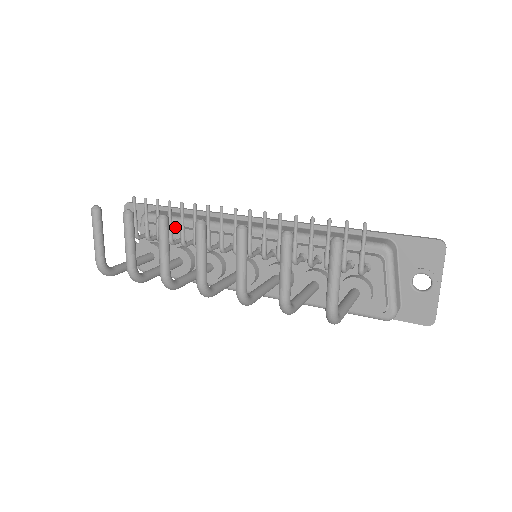
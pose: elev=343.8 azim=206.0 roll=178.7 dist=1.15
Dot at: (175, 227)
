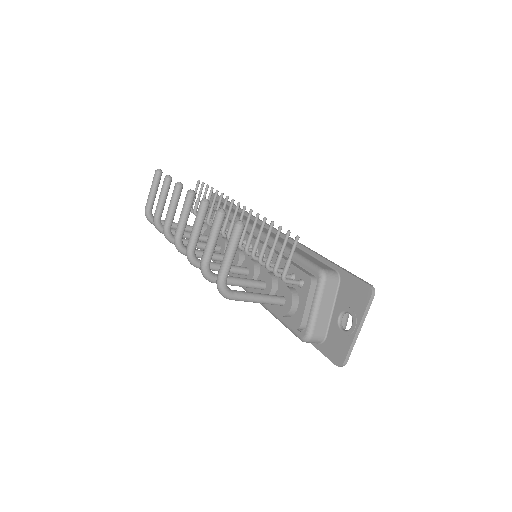
Dot at: occluded
